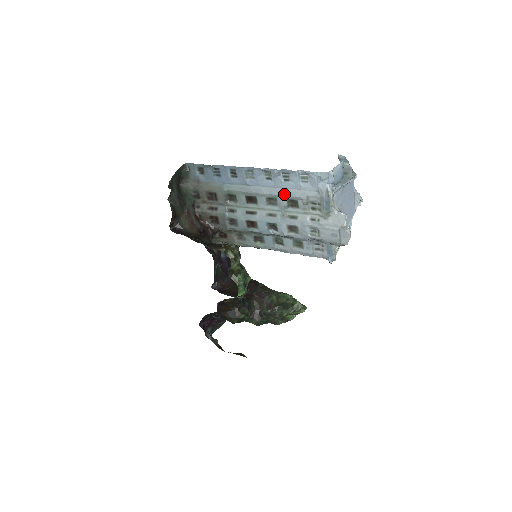
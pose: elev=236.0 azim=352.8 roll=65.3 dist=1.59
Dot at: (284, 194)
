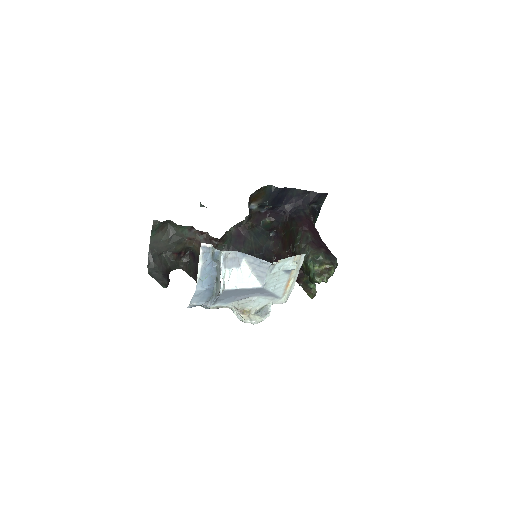
Dot at: occluded
